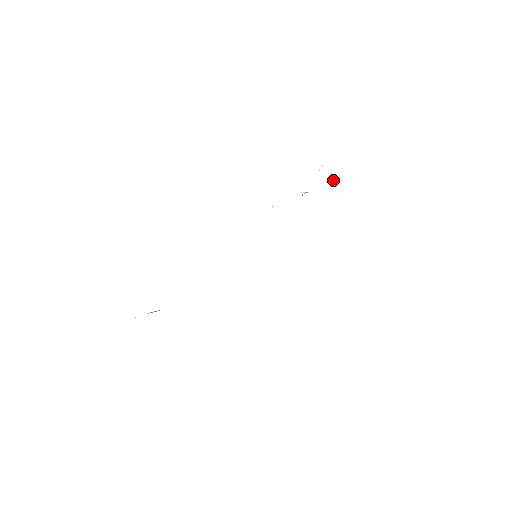
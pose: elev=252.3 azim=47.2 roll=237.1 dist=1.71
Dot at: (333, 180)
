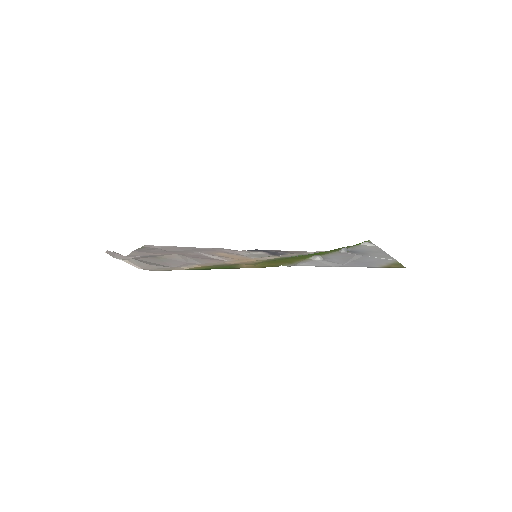
Dot at: (370, 245)
